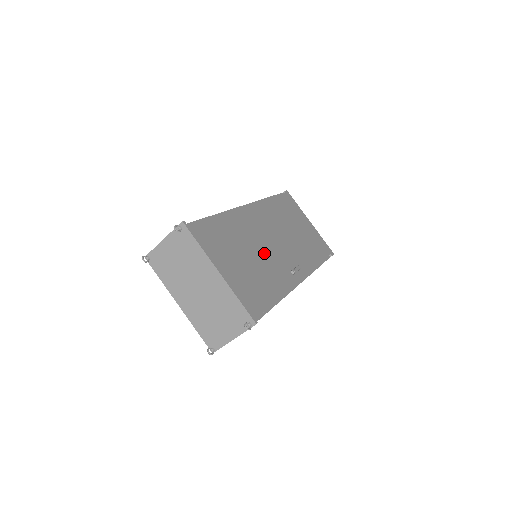
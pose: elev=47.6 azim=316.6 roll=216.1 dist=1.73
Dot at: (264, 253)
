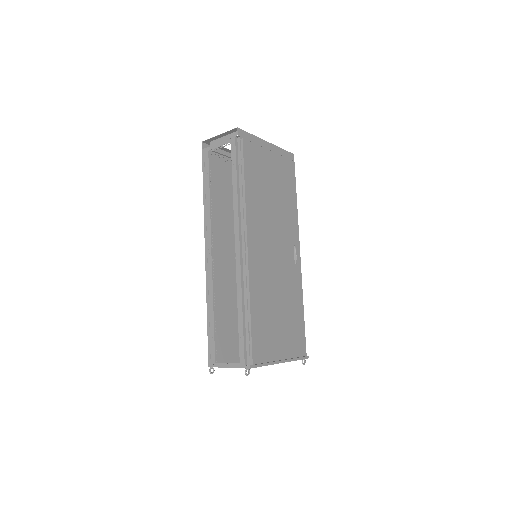
Dot at: (280, 283)
